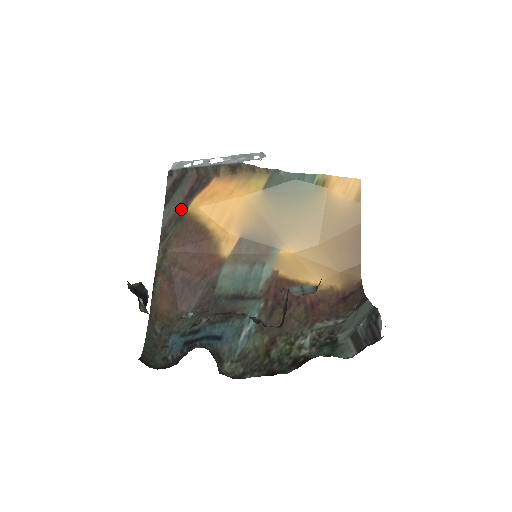
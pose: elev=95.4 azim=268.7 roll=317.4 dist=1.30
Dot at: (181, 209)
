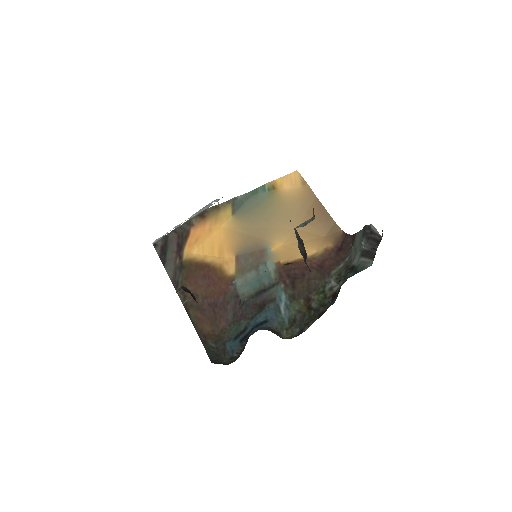
Dot at: (178, 261)
